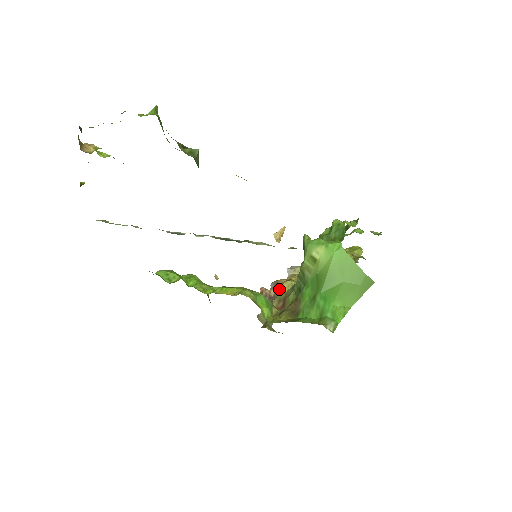
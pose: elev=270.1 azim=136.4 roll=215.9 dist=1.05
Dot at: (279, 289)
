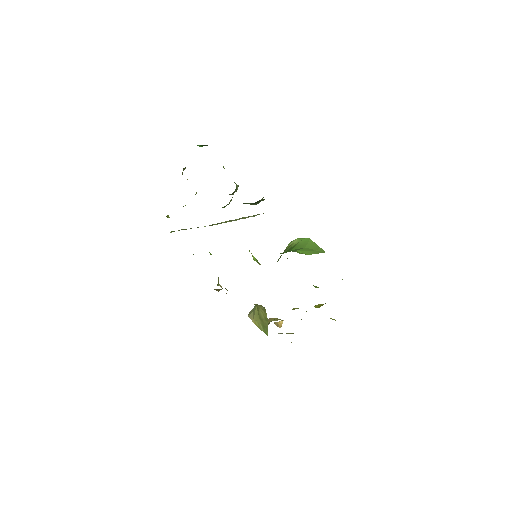
Dot at: (268, 319)
